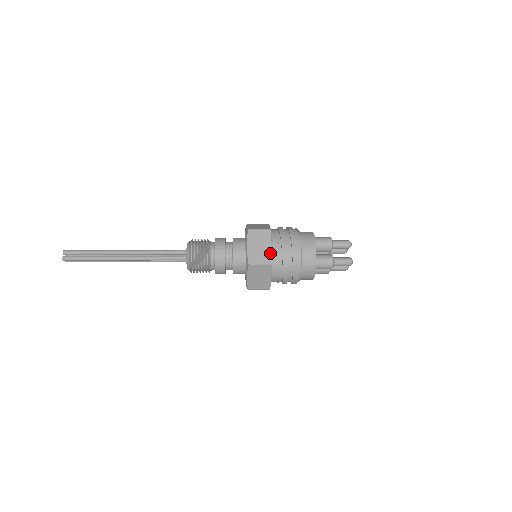
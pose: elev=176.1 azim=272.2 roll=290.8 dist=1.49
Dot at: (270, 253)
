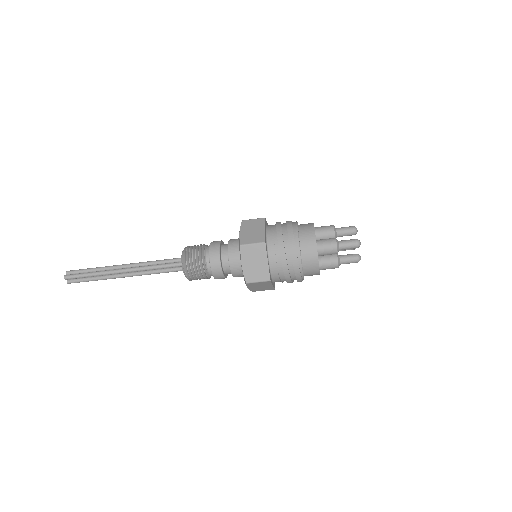
Dot at: (263, 234)
